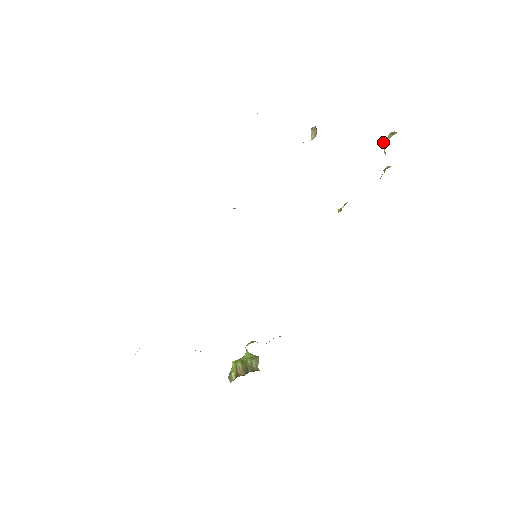
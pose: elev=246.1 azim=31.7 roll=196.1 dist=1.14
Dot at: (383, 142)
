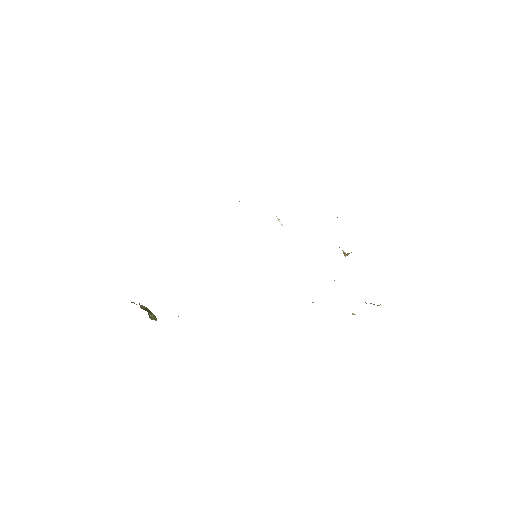
Dot at: occluded
